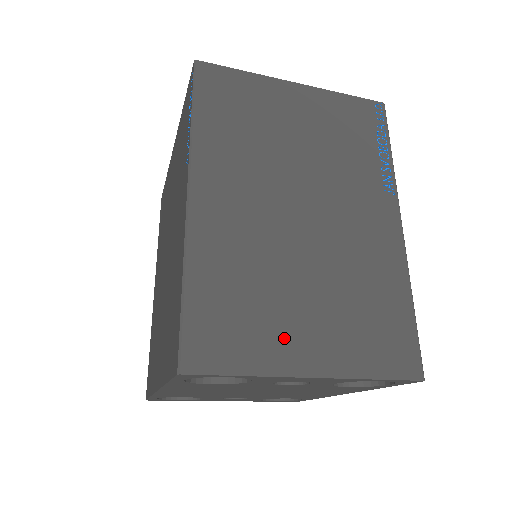
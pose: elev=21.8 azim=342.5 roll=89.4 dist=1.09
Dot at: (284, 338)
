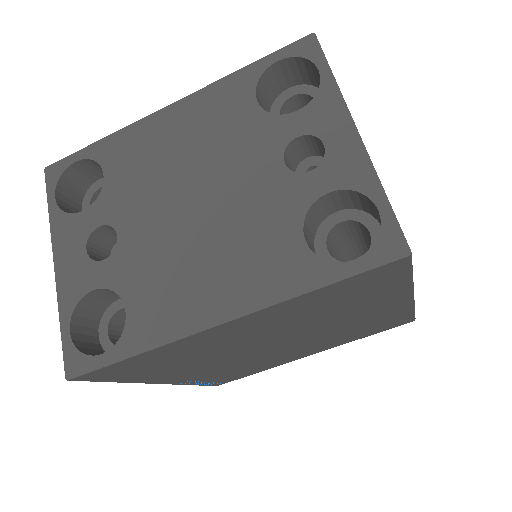
Dot at: occluded
